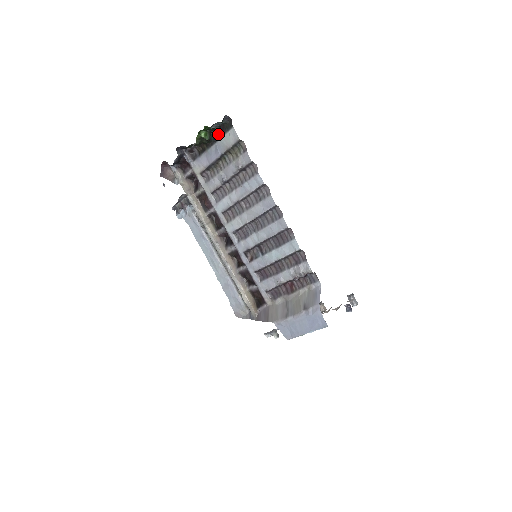
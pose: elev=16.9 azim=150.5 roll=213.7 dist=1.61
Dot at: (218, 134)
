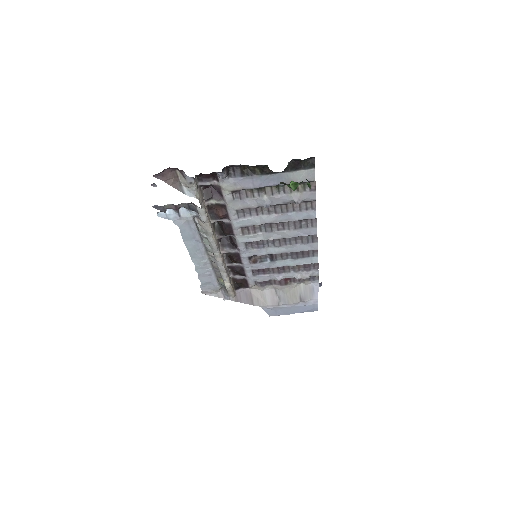
Dot at: (287, 167)
